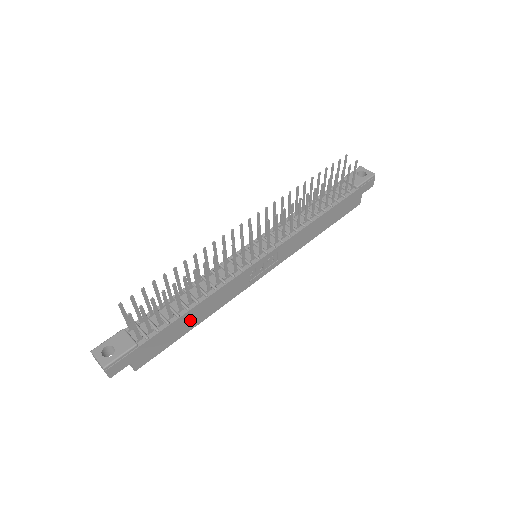
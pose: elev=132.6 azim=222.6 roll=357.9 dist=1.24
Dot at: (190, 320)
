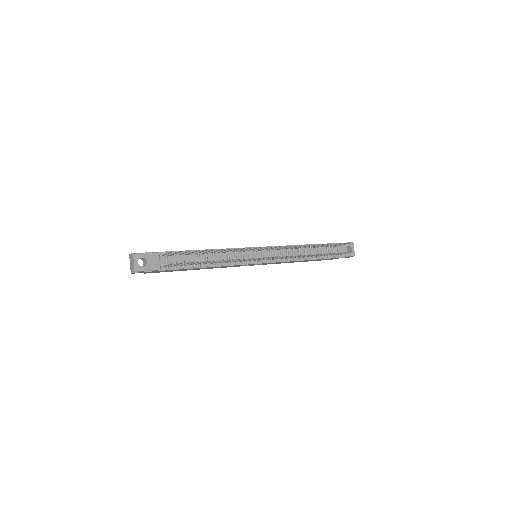
Dot at: (194, 269)
